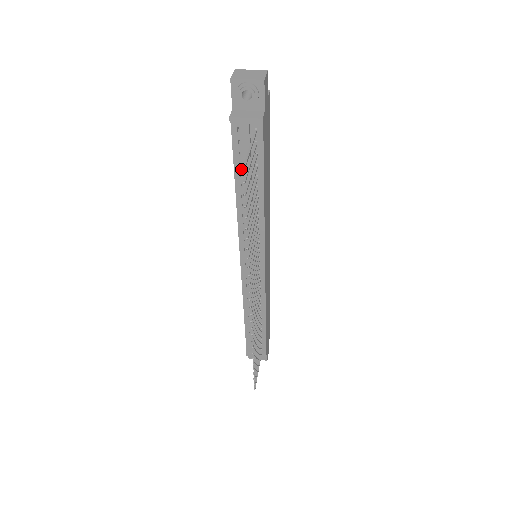
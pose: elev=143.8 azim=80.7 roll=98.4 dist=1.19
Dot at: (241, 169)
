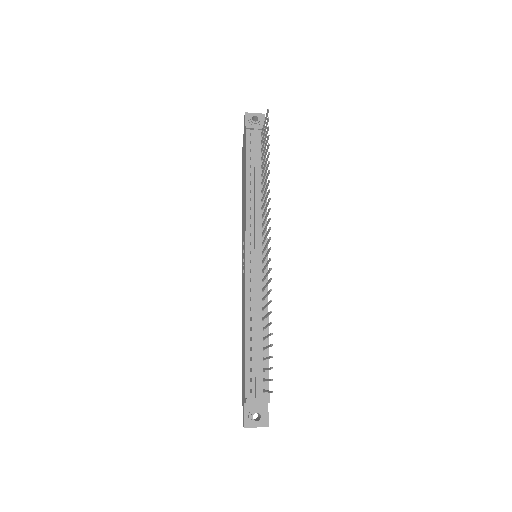
Dot at: (251, 161)
